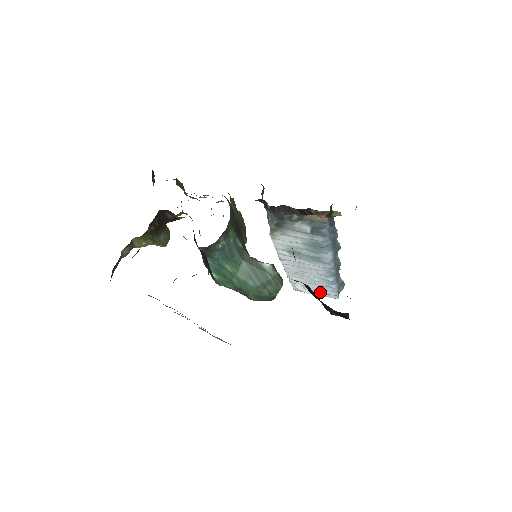
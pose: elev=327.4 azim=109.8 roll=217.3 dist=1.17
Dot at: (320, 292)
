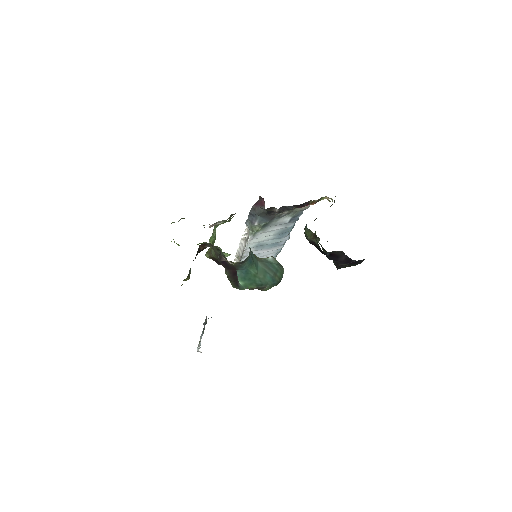
Dot at: occluded
